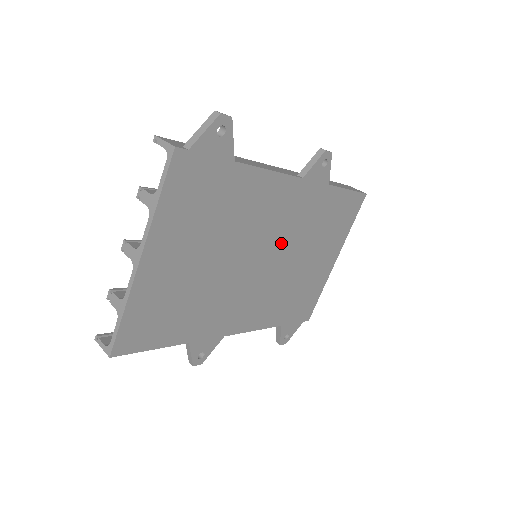
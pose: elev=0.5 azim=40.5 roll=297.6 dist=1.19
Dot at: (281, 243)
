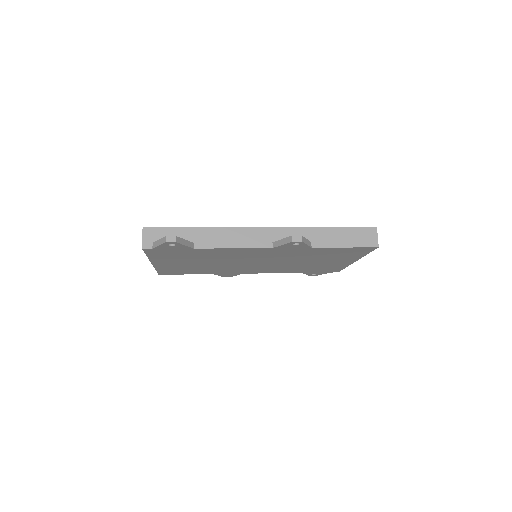
Dot at: (272, 259)
